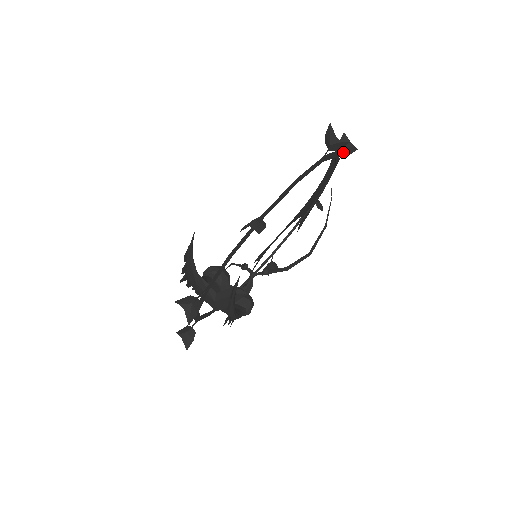
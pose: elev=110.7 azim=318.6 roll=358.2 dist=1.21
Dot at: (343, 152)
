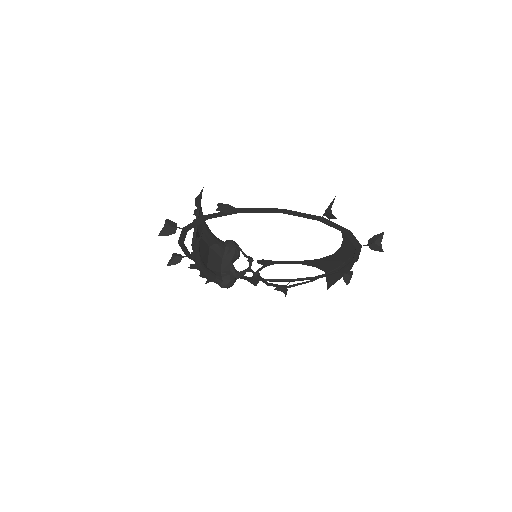
Dot at: (369, 243)
